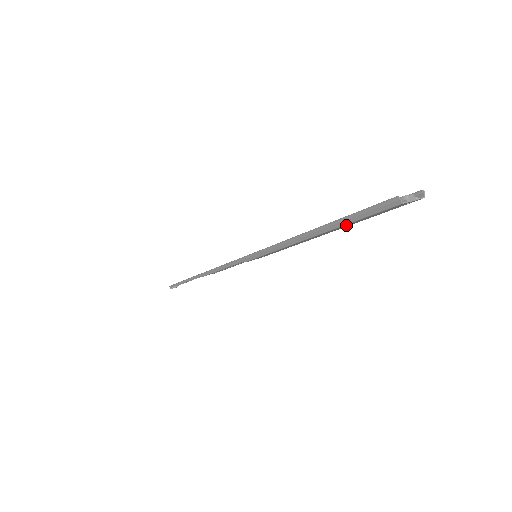
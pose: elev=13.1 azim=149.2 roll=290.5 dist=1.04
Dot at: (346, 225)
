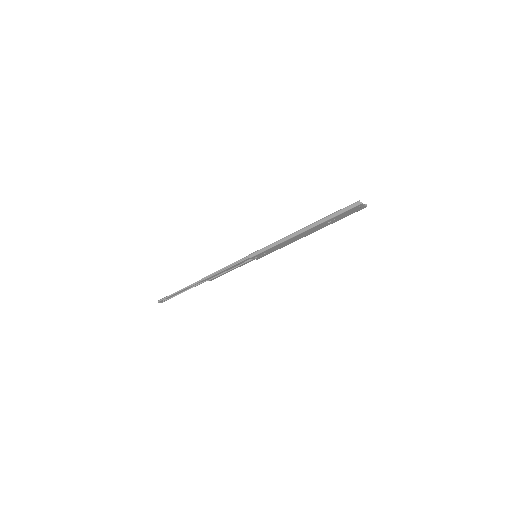
Dot at: (327, 222)
